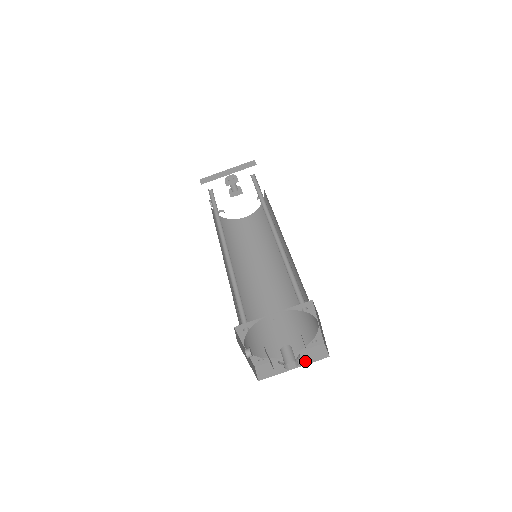
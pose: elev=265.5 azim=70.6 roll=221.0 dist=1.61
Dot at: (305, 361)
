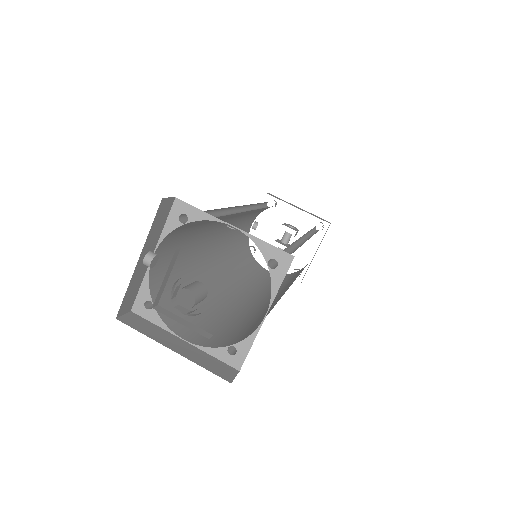
Dot at: (195, 358)
